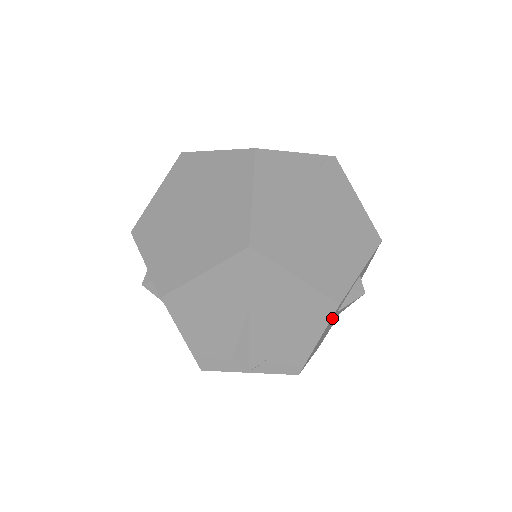
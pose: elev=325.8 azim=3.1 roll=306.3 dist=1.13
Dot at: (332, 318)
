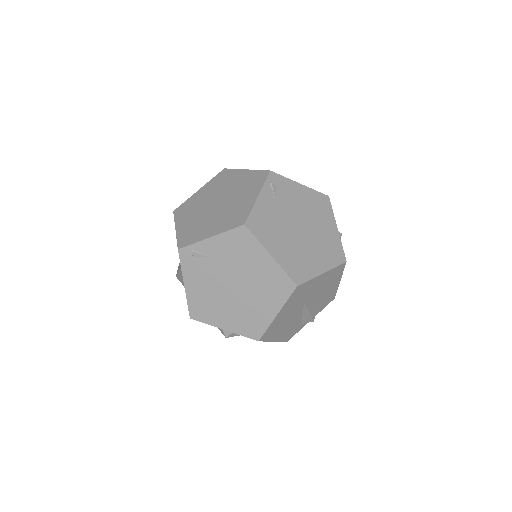
Dot at: occluded
